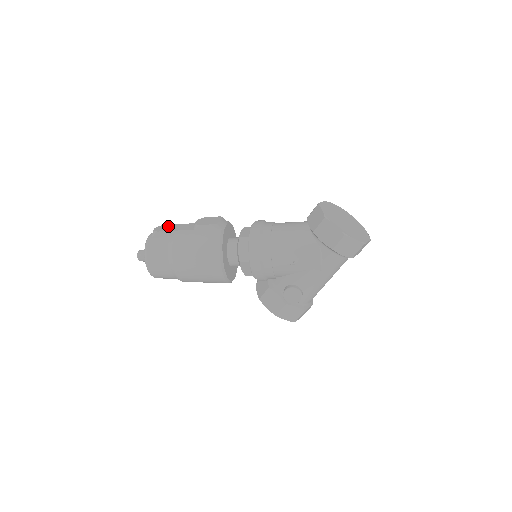
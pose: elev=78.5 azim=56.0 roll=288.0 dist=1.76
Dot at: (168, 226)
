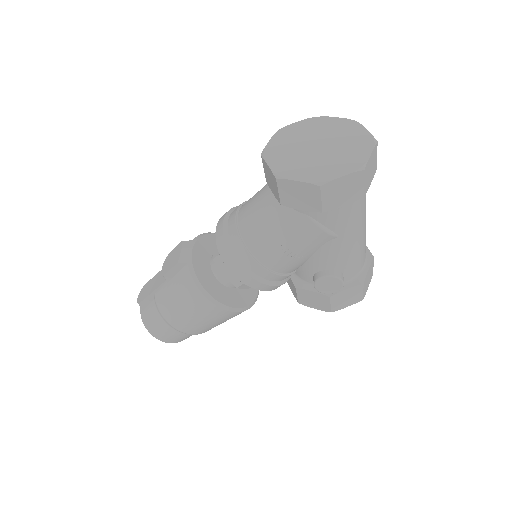
Dot at: (147, 286)
